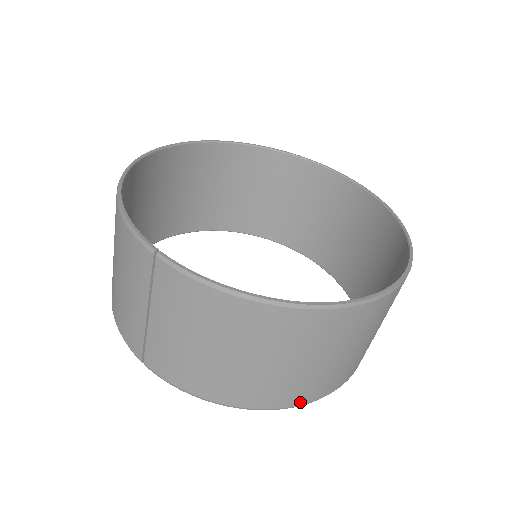
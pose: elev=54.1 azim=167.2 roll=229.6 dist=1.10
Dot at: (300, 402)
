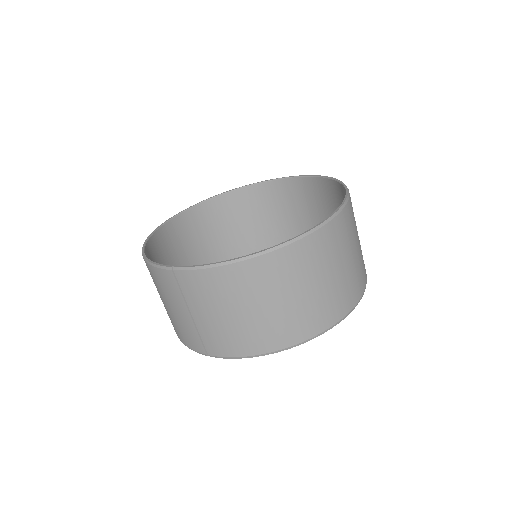
Dot at: (323, 328)
